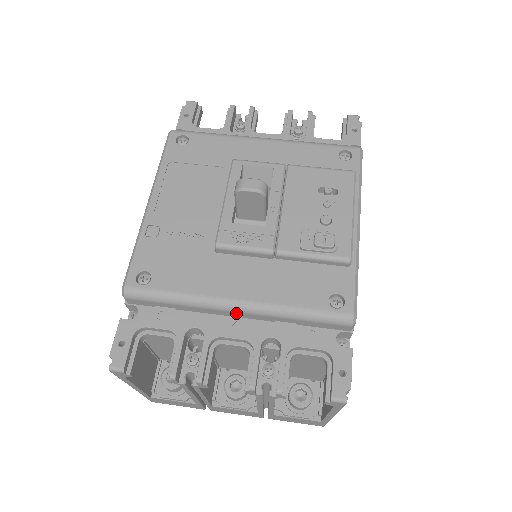
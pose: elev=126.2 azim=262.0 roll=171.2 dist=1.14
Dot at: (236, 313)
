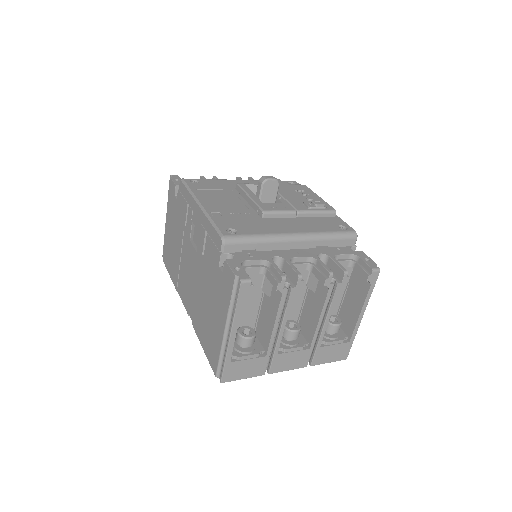
Dot at: (295, 243)
